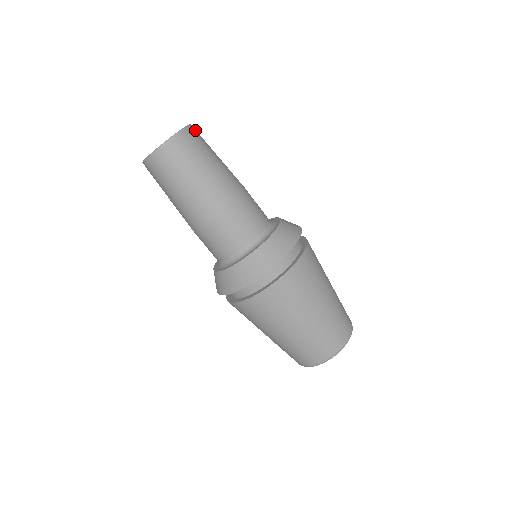
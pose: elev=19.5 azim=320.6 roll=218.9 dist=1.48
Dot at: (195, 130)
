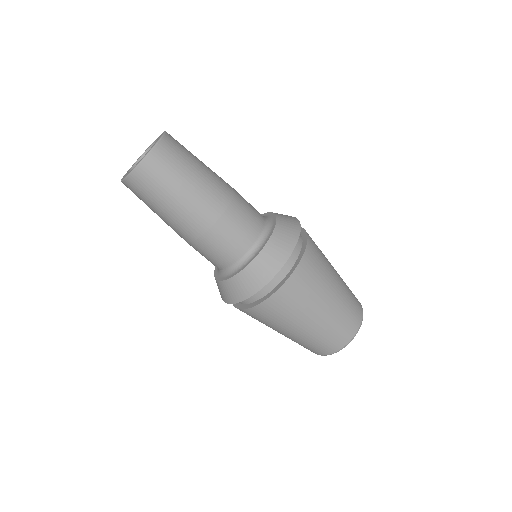
Dot at: (157, 157)
